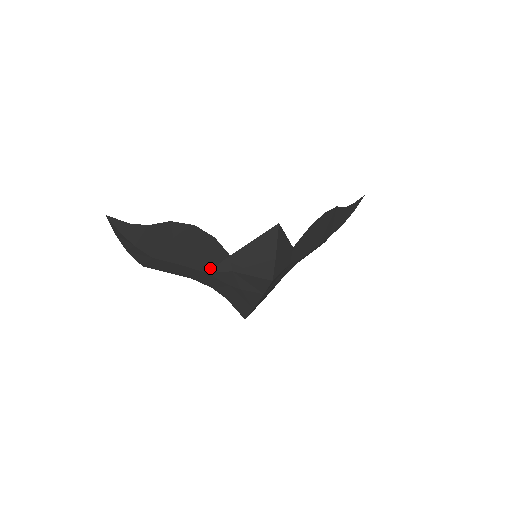
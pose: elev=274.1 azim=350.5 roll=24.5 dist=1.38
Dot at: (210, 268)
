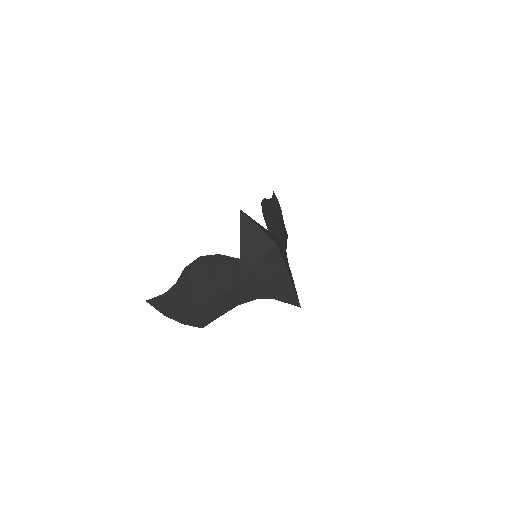
Dot at: (238, 280)
